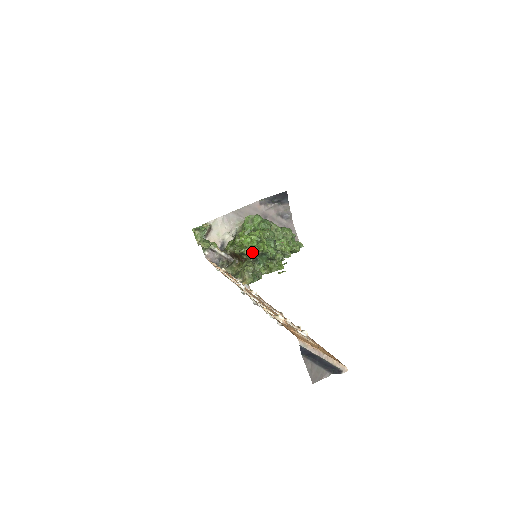
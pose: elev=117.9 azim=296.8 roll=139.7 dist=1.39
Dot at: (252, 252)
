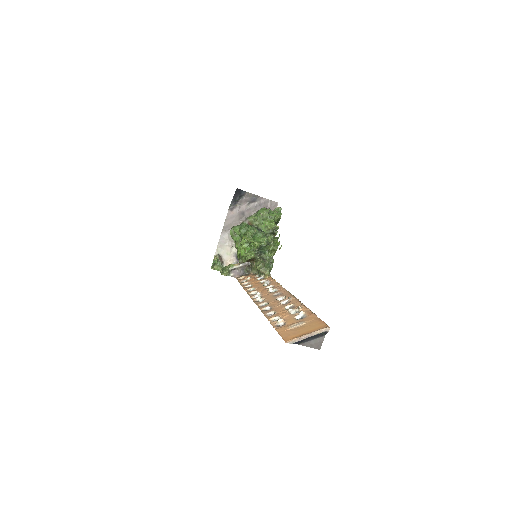
Dot at: (252, 255)
